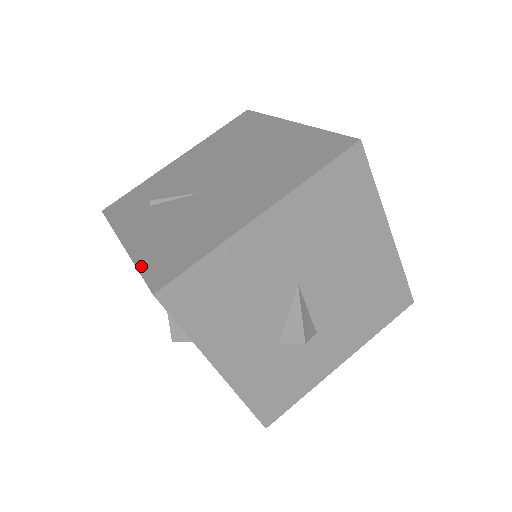
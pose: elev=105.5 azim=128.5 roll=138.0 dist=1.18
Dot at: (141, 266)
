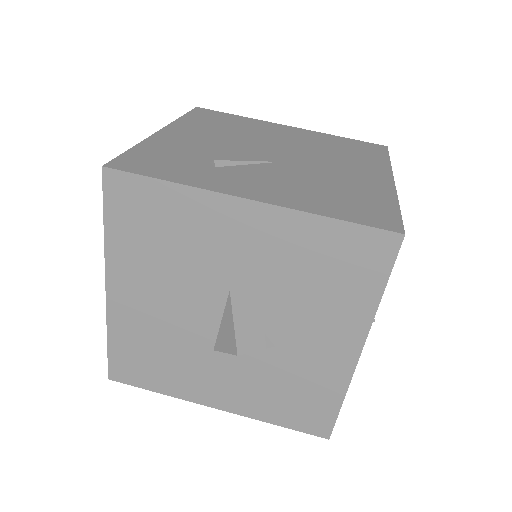
Dot at: (334, 215)
